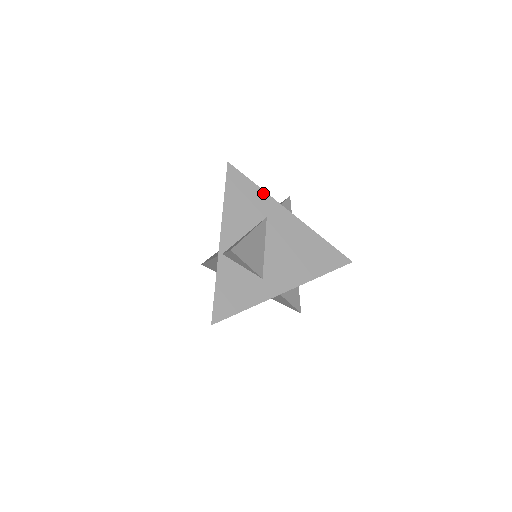
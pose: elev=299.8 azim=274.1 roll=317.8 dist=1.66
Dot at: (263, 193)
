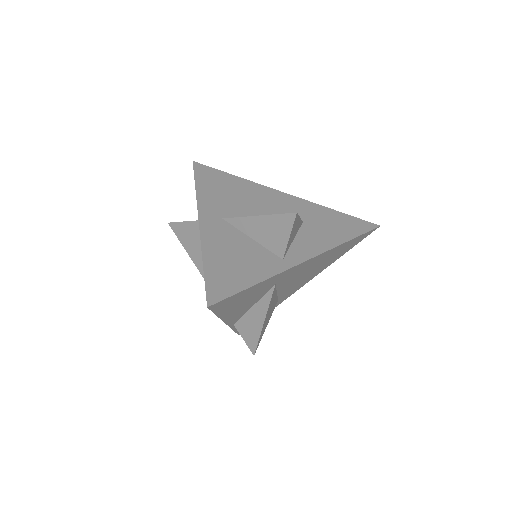
Dot at: (267, 281)
